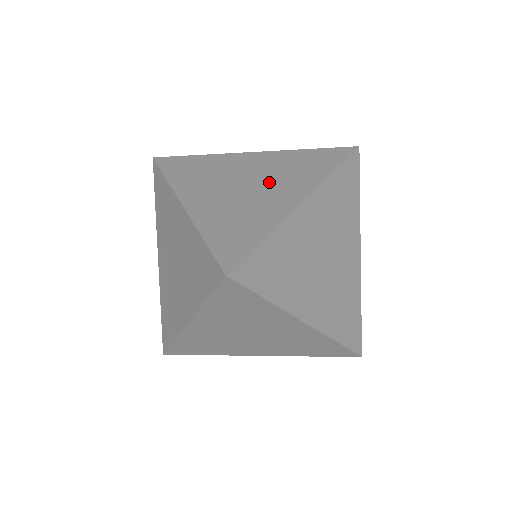
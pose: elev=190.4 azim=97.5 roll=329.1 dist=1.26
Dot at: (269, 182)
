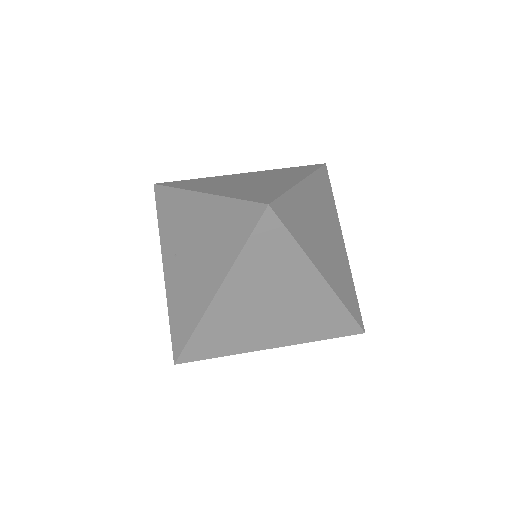
Dot at: (268, 178)
